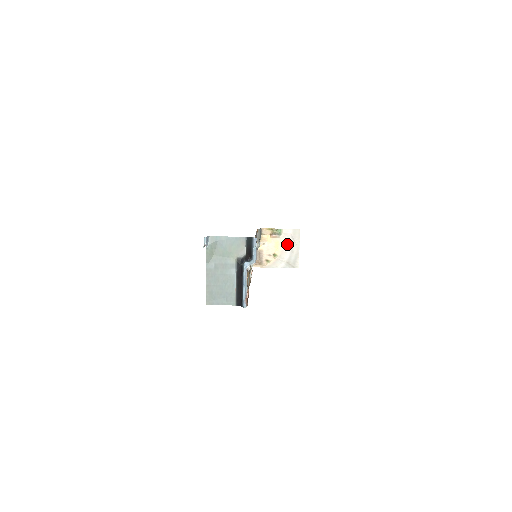
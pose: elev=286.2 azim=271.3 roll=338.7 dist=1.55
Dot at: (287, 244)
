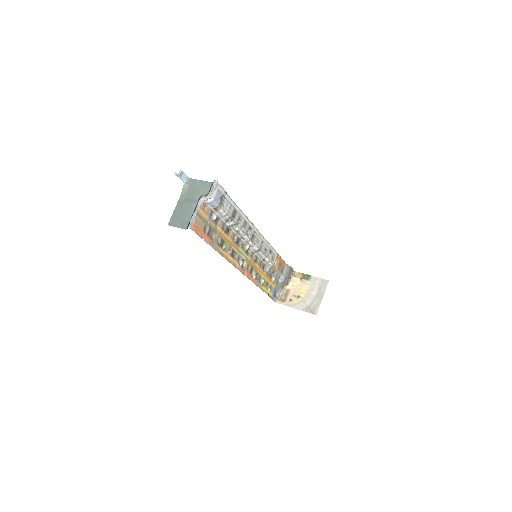
Dot at: (313, 290)
